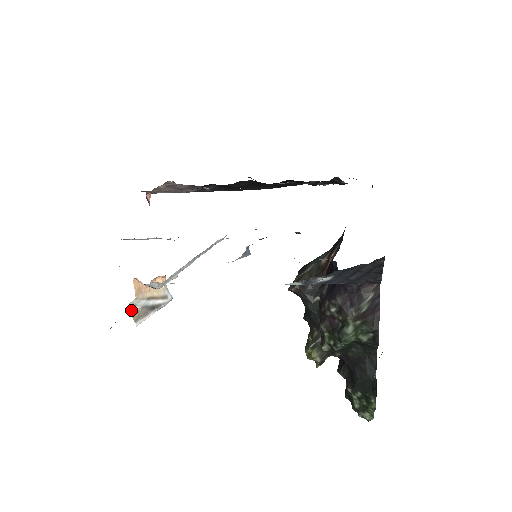
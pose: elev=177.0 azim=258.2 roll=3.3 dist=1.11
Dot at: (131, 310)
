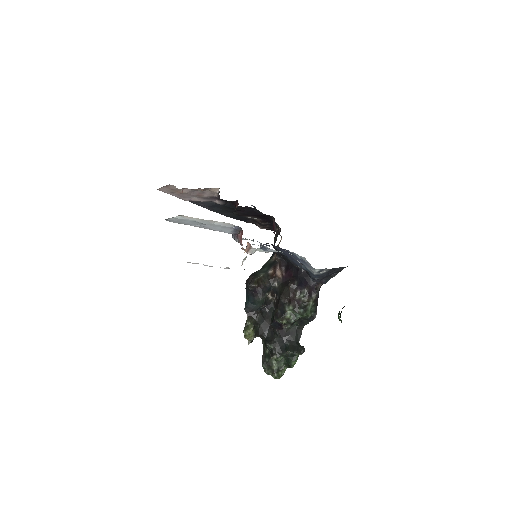
Dot at: occluded
